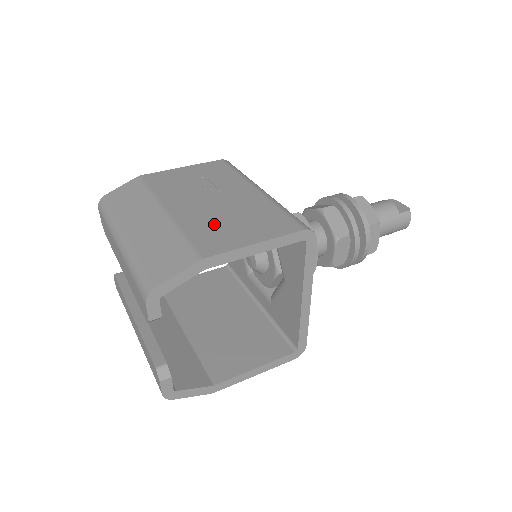
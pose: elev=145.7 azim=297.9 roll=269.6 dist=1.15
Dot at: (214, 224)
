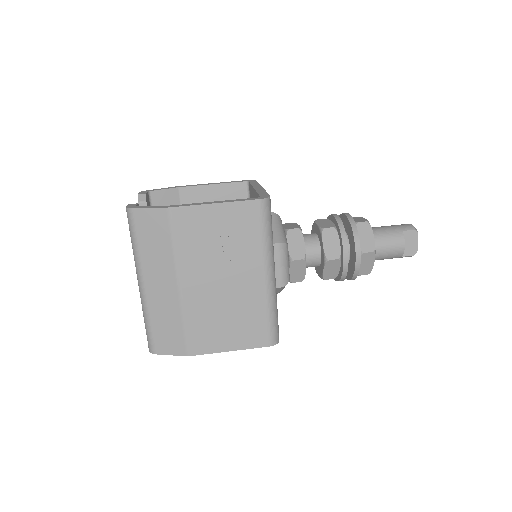
Dot at: (210, 319)
